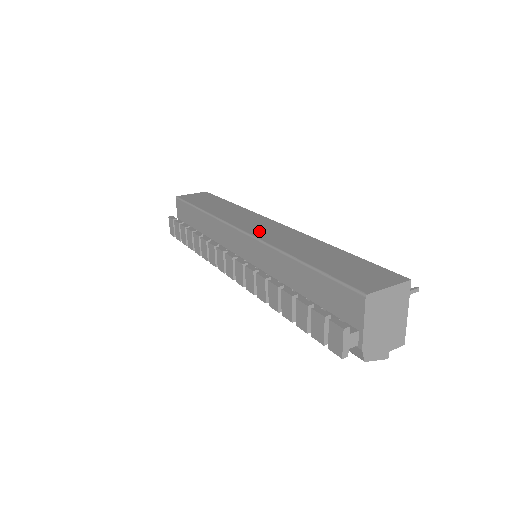
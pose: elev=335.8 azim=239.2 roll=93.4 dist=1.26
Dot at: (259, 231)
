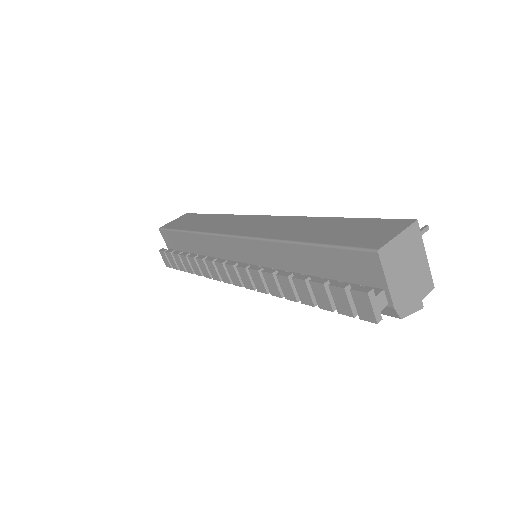
Dot at: (250, 230)
